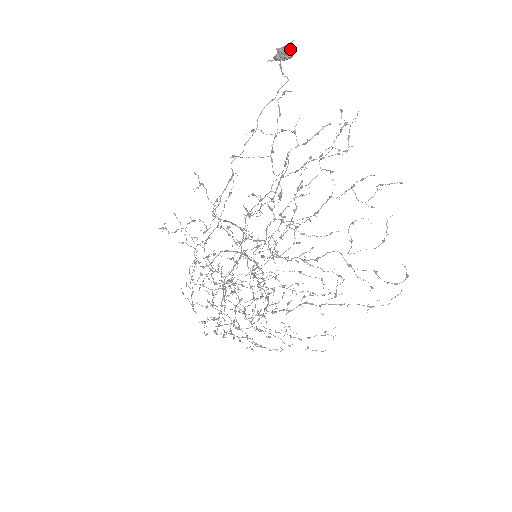
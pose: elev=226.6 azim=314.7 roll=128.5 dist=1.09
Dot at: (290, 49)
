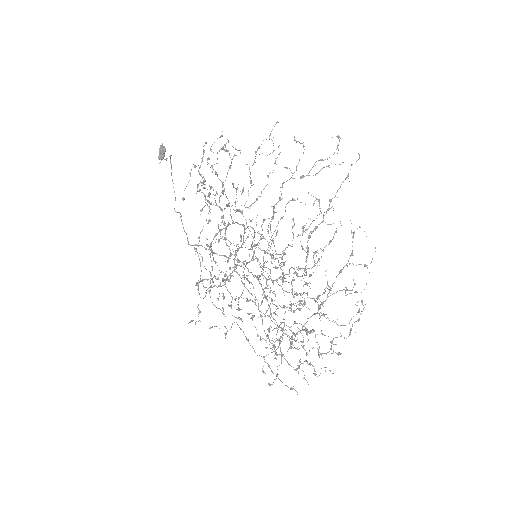
Dot at: (161, 146)
